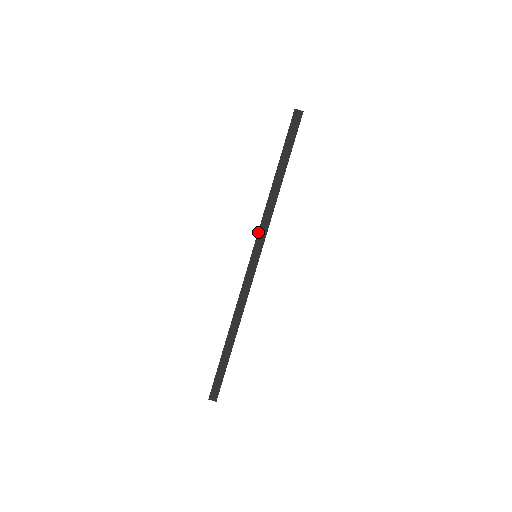
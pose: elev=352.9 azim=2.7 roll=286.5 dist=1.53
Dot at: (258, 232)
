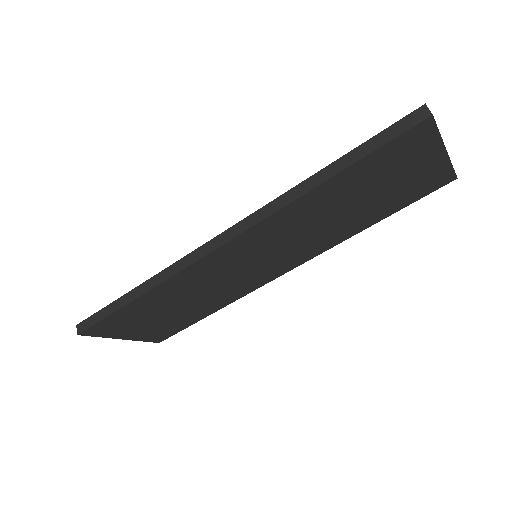
Dot at: (253, 213)
